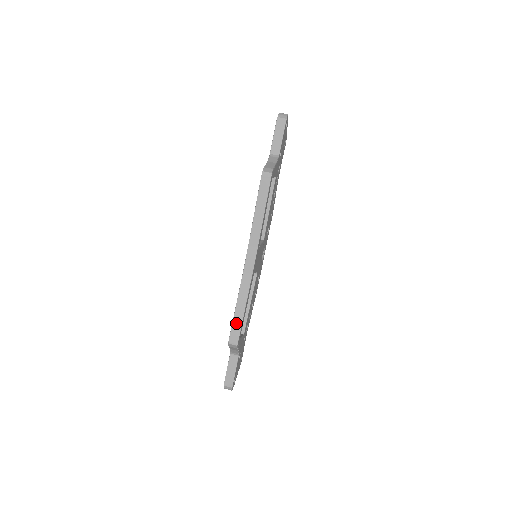
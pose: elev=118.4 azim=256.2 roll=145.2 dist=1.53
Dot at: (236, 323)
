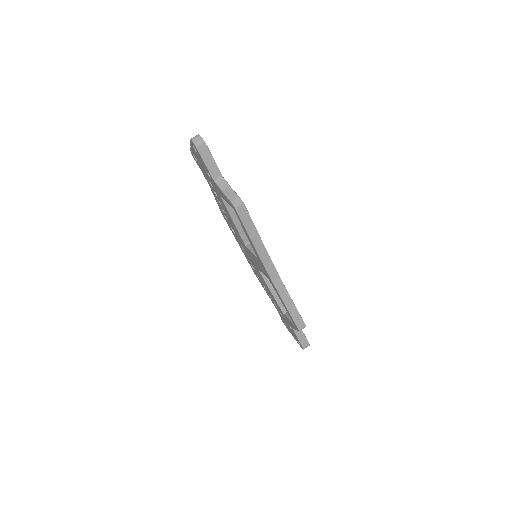
Dot at: (295, 316)
